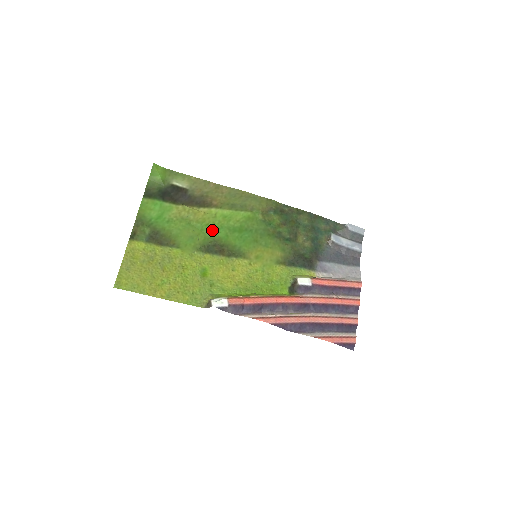
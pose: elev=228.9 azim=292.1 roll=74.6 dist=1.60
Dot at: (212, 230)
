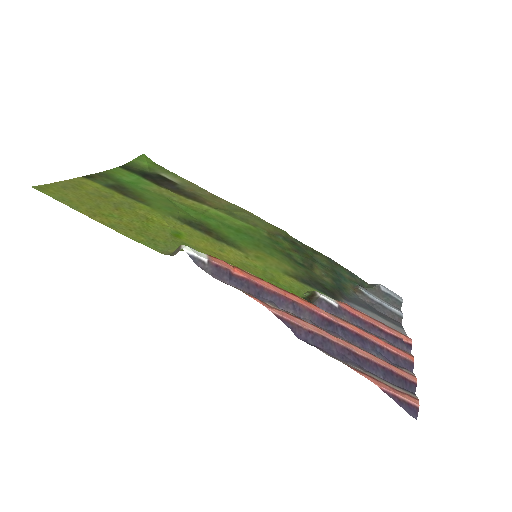
Dot at: (199, 215)
